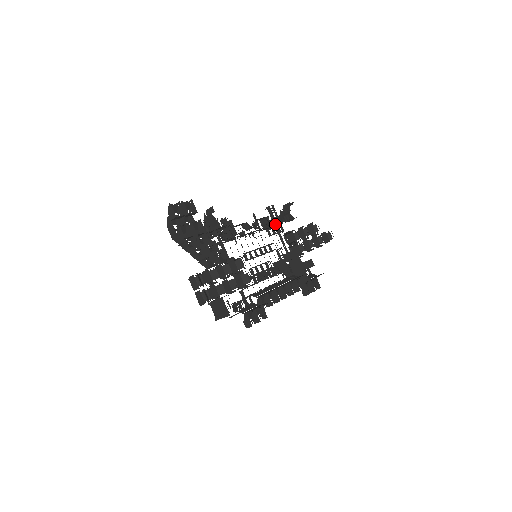
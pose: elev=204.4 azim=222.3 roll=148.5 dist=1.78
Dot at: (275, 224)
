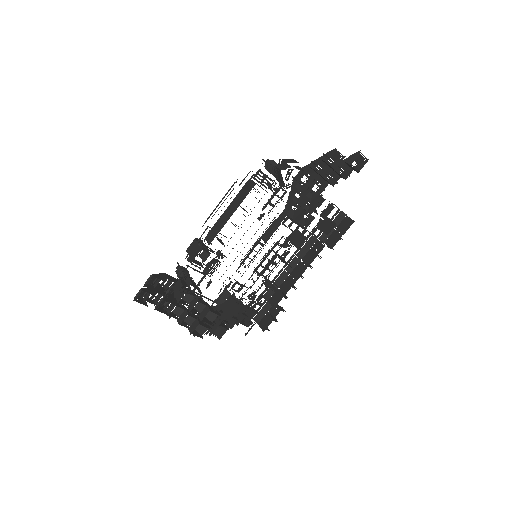
Dot at: (272, 191)
